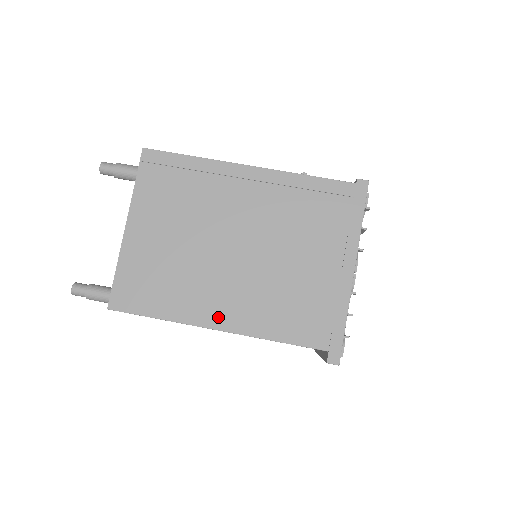
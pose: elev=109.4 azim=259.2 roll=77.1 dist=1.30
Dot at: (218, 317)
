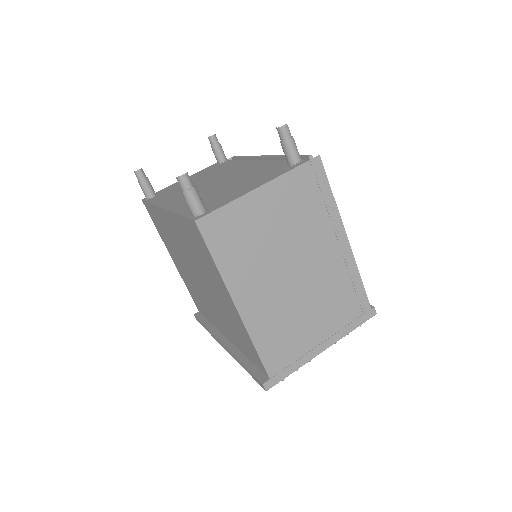
Dot at: (244, 300)
